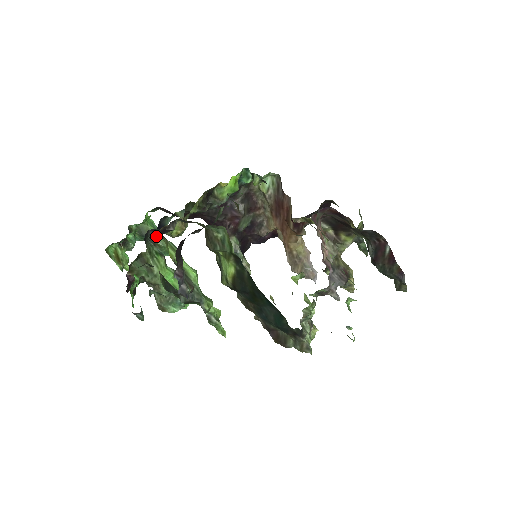
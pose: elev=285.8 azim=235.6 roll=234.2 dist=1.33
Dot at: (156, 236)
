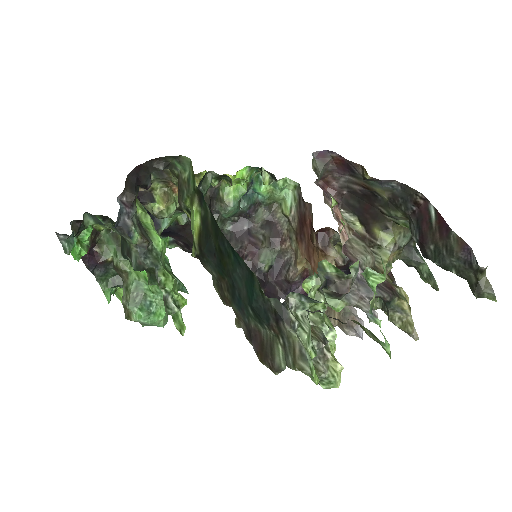
Dot at: occluded
